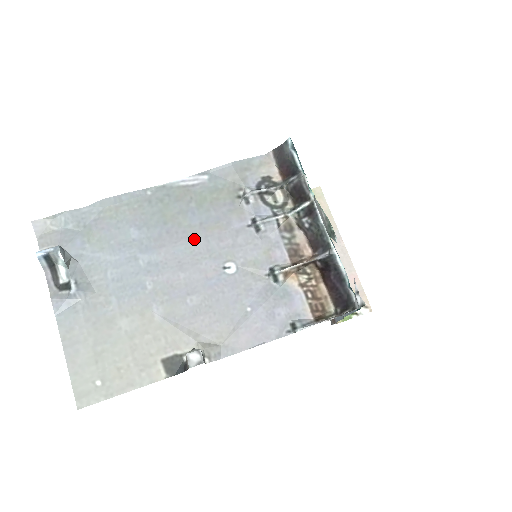
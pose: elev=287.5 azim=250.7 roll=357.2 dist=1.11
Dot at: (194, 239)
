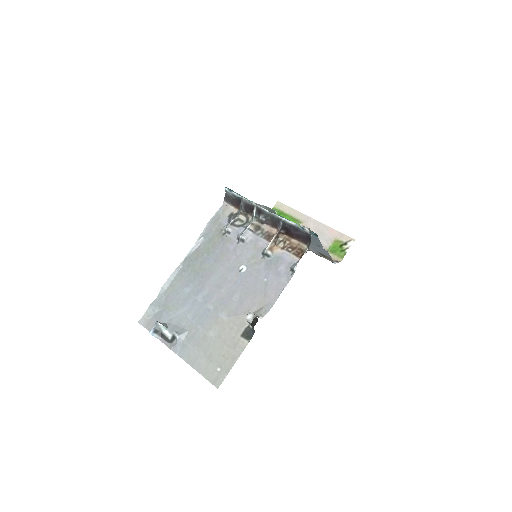
Dot at: (217, 270)
